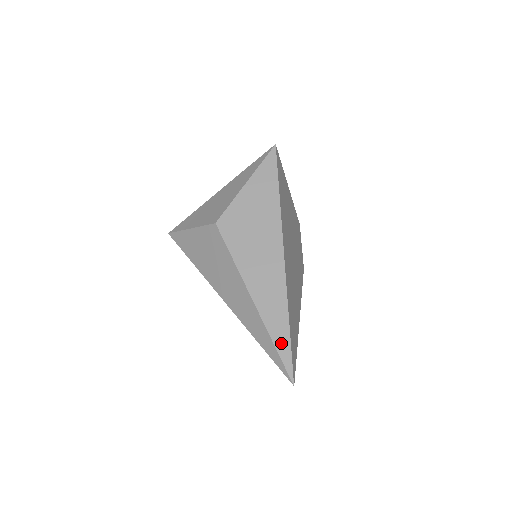
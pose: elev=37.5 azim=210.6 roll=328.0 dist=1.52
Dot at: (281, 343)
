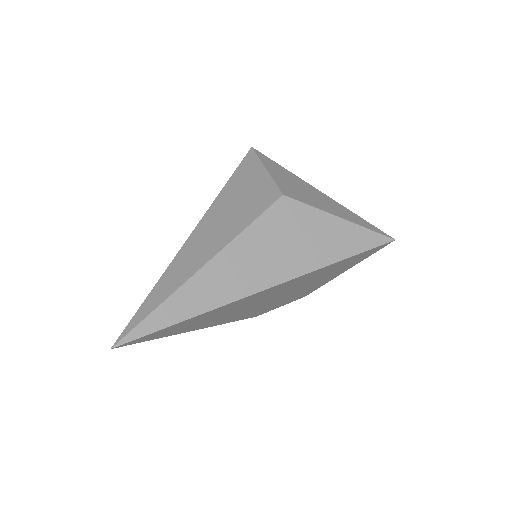
Dot at: (161, 316)
